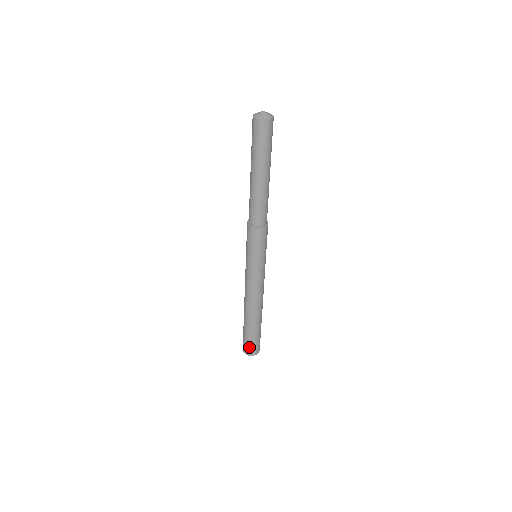
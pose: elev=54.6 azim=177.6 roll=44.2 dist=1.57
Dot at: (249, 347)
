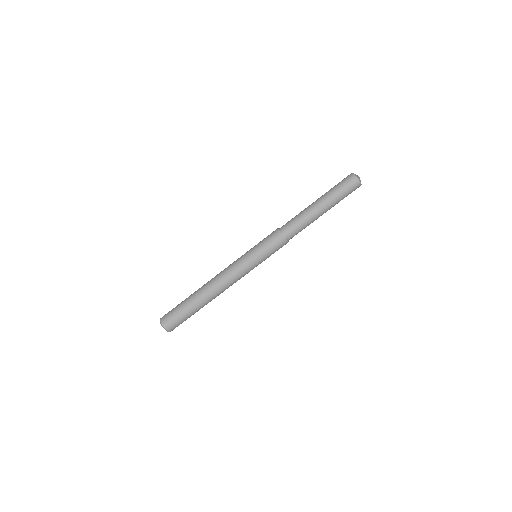
Dot at: (169, 313)
